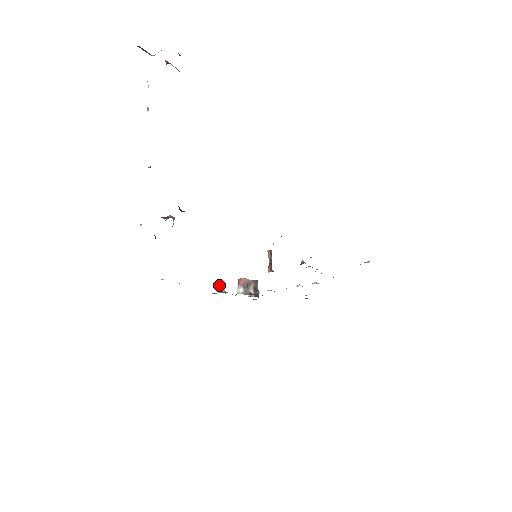
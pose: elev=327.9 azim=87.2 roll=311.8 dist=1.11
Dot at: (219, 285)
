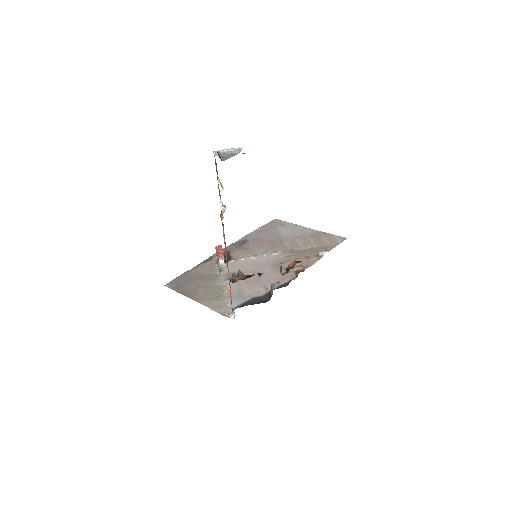
Dot at: (218, 268)
